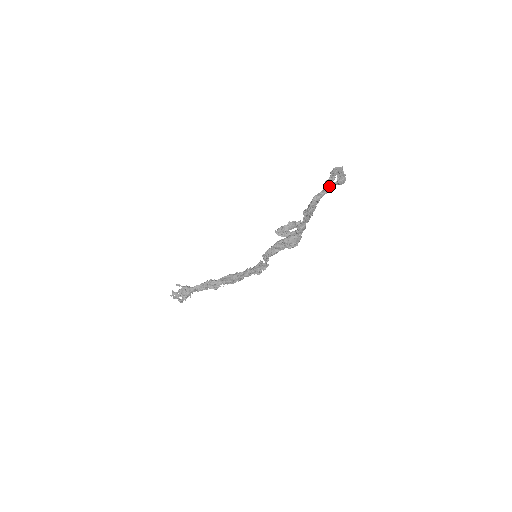
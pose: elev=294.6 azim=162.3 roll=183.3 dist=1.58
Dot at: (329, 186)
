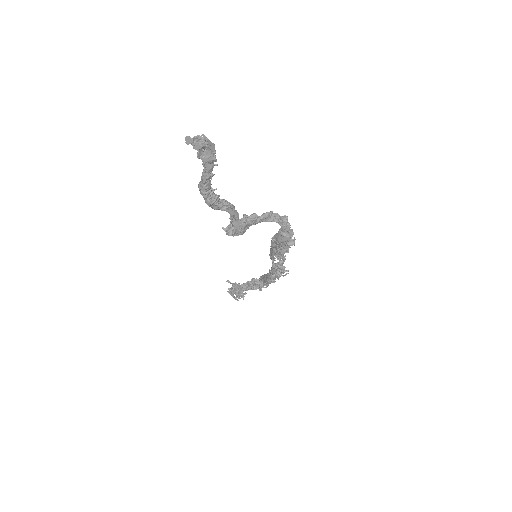
Dot at: (205, 166)
